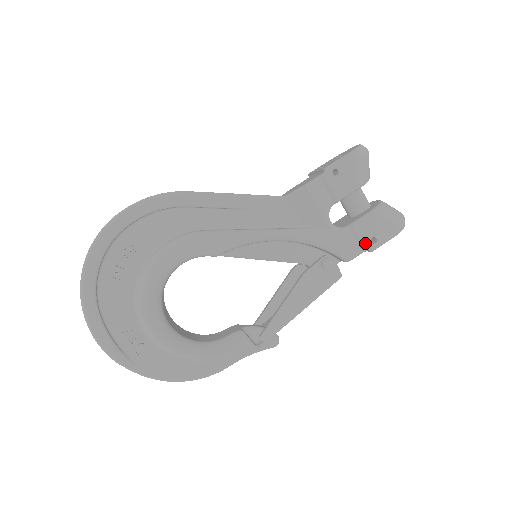
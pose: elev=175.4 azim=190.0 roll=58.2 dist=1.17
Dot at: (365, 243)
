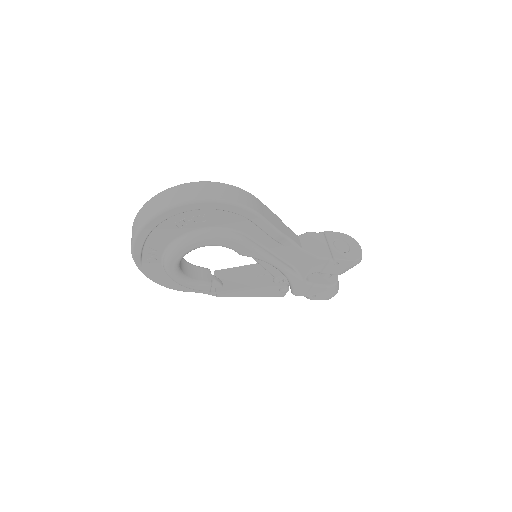
Dot at: (309, 295)
